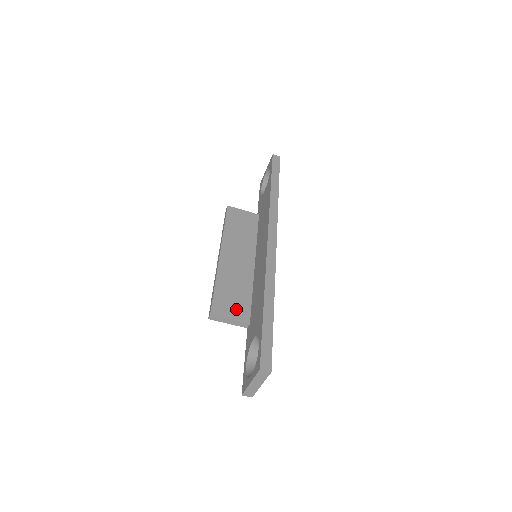
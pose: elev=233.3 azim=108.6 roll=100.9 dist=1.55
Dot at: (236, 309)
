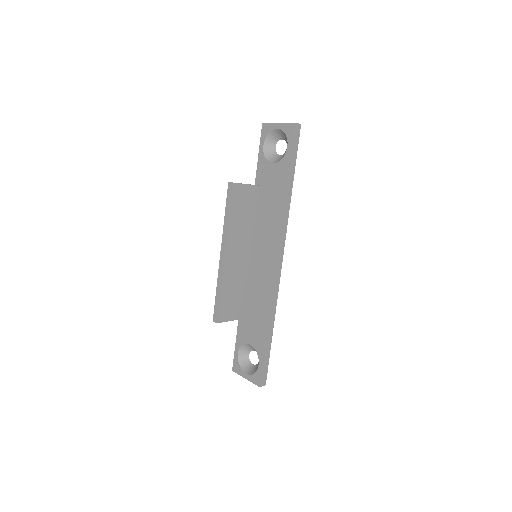
Dot at: (235, 310)
